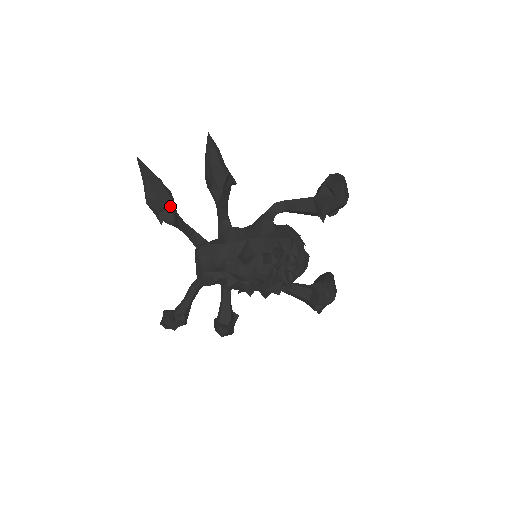
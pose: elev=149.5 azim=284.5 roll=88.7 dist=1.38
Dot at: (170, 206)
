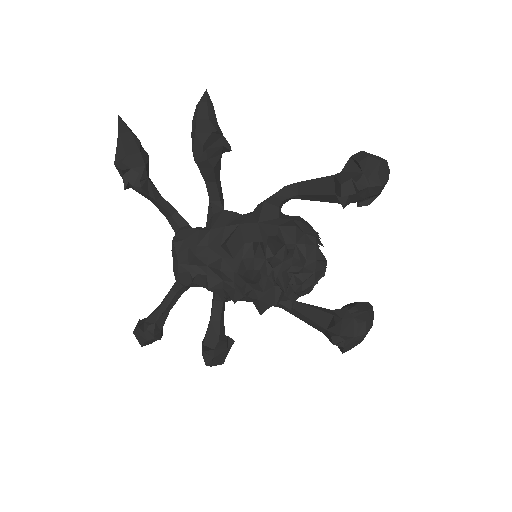
Dot at: (139, 167)
